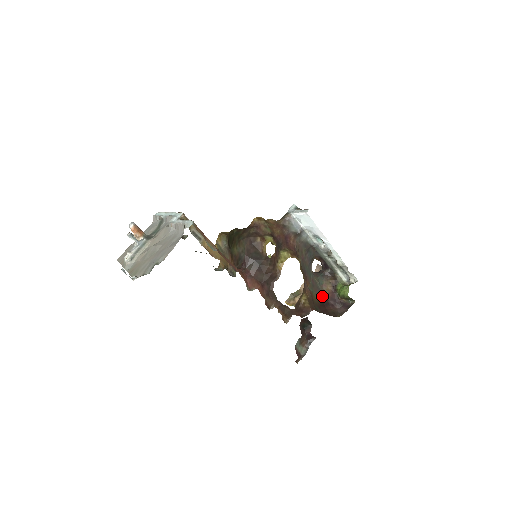
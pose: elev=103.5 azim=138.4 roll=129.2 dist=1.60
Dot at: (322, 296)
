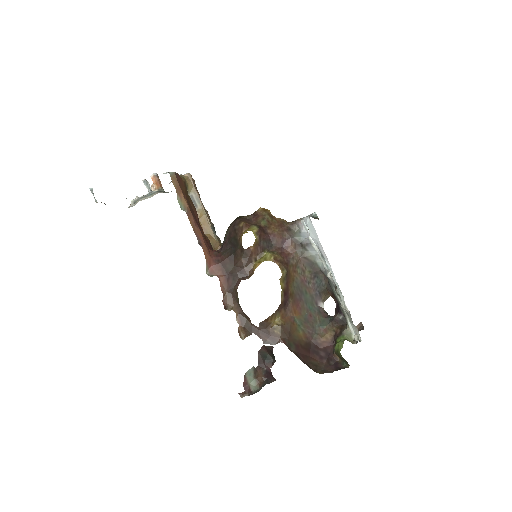
Dot at: (314, 340)
